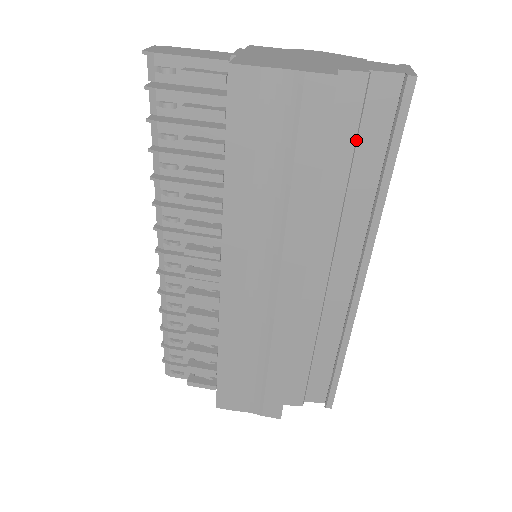
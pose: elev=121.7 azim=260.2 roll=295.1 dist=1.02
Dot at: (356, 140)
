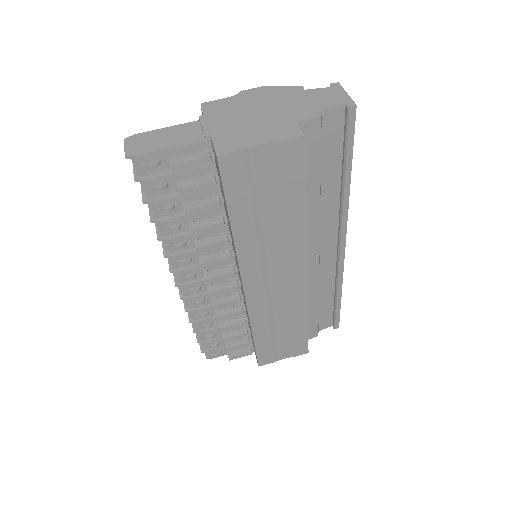
Dot at: (320, 162)
